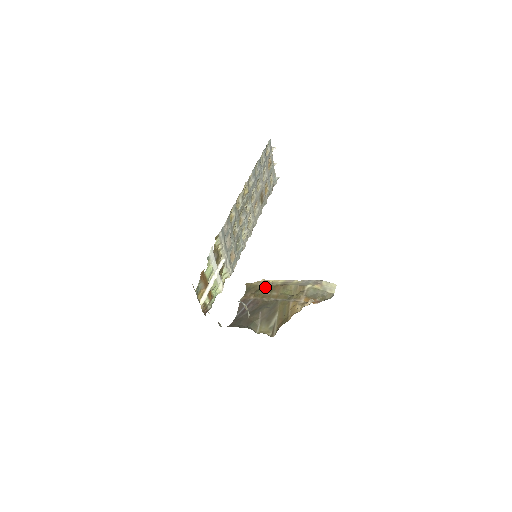
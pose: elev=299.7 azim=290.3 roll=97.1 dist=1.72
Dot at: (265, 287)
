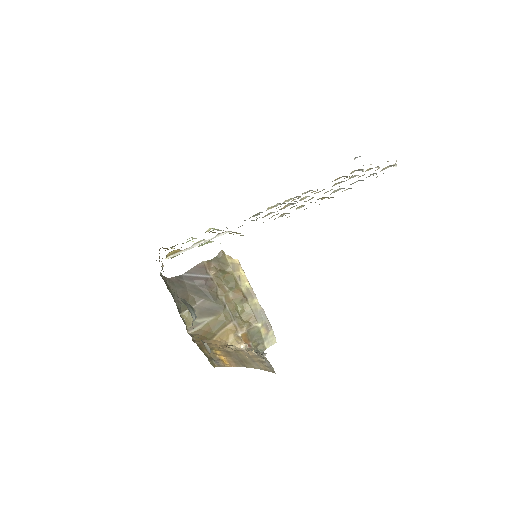
Dot at: (231, 277)
